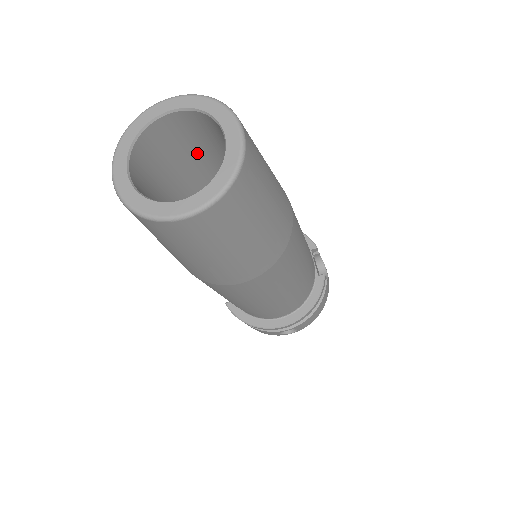
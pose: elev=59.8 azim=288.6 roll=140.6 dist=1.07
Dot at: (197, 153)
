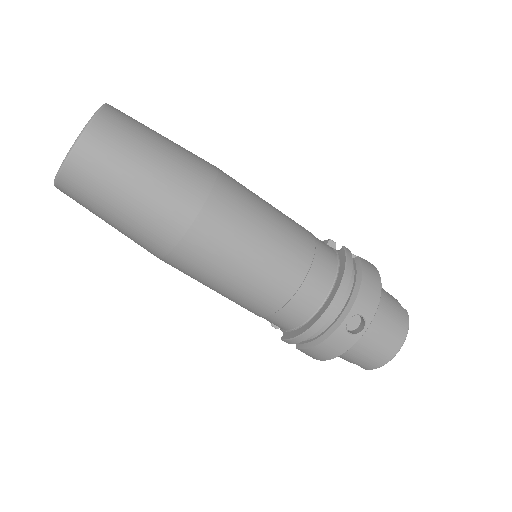
Dot at: occluded
